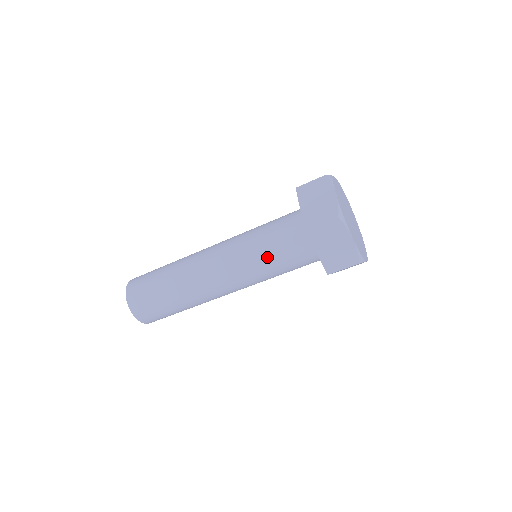
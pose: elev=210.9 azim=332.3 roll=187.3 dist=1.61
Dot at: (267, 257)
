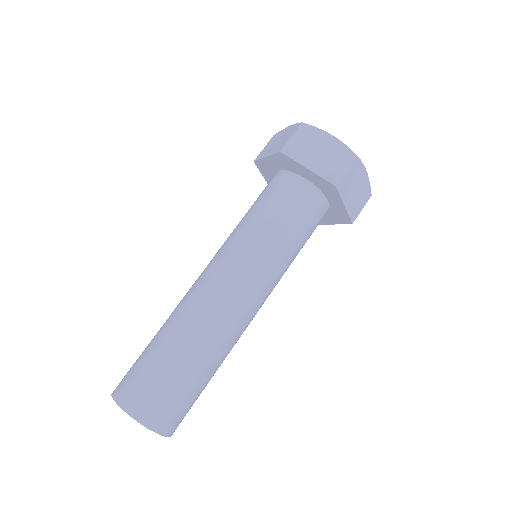
Dot at: (291, 244)
